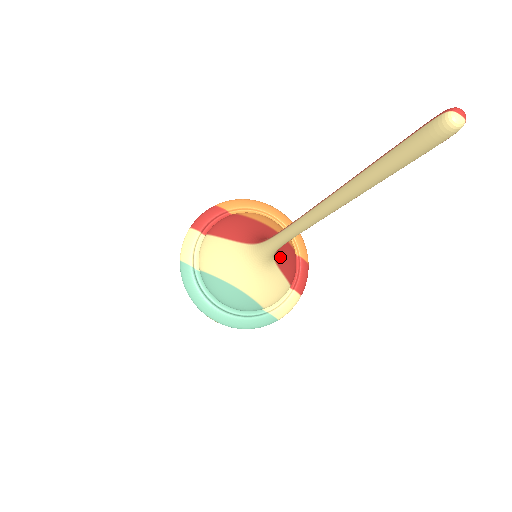
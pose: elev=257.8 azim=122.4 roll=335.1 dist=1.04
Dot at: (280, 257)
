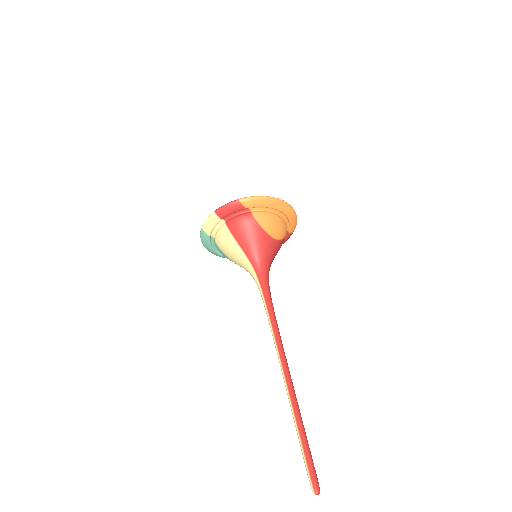
Dot at: occluded
